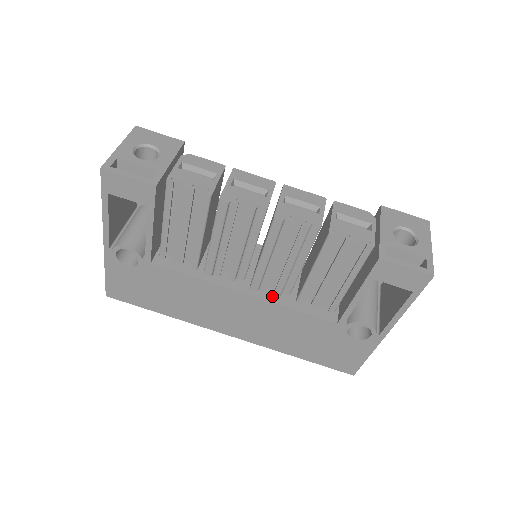
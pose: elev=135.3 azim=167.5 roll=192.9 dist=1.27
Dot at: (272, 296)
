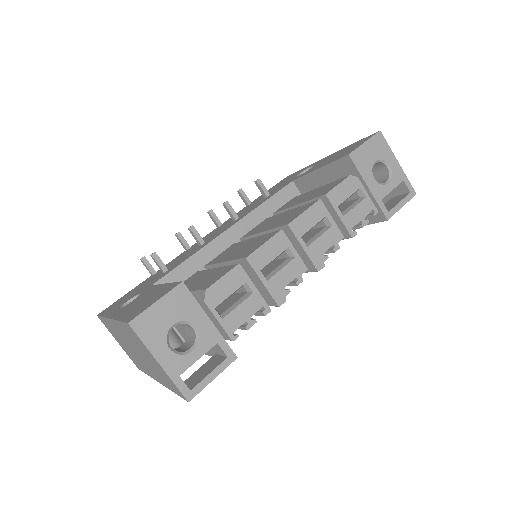
Dot at: occluded
